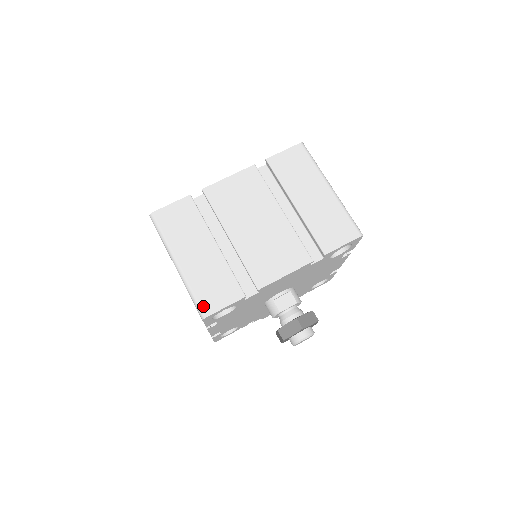
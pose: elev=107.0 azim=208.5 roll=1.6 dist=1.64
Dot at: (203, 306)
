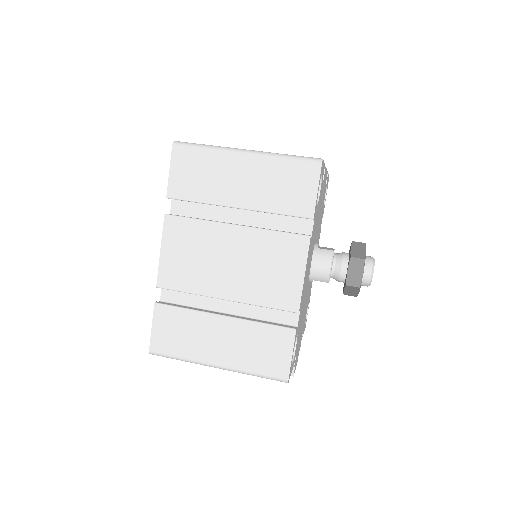
Dot at: (309, 157)
